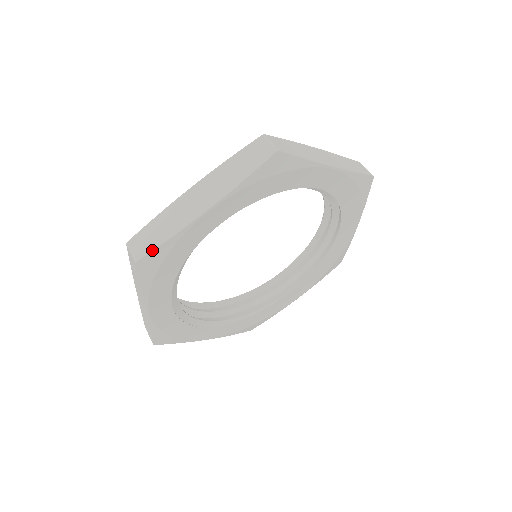
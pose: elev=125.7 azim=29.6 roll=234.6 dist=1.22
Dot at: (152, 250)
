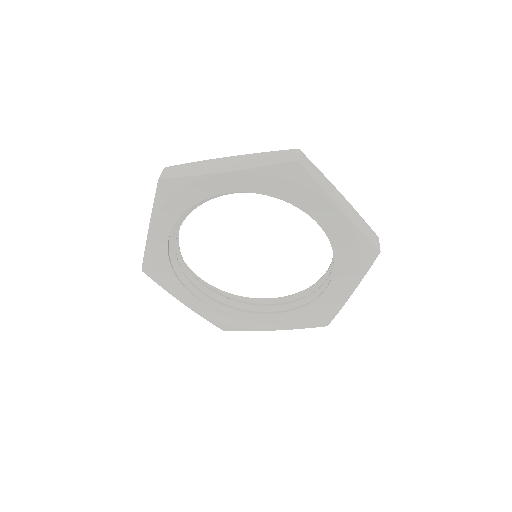
Dot at: (143, 262)
